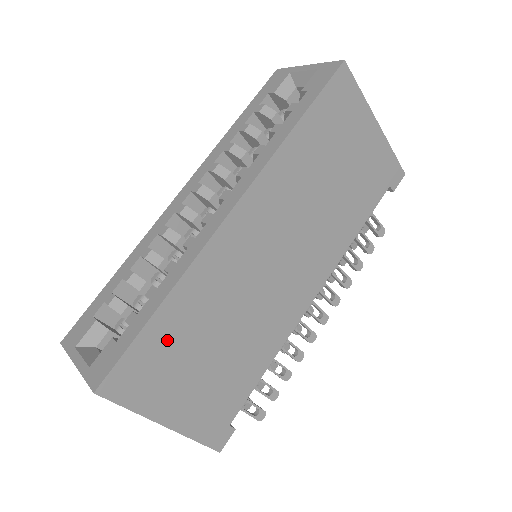
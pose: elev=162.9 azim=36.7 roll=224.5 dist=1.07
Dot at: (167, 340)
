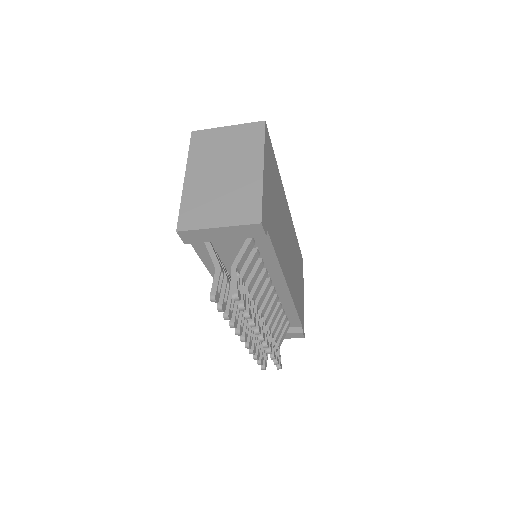
Dot at: (274, 169)
